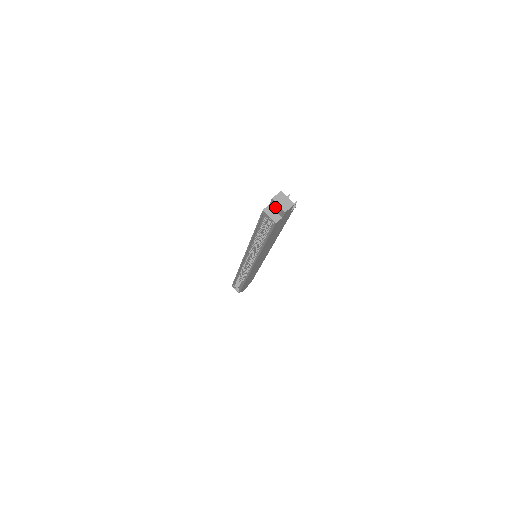
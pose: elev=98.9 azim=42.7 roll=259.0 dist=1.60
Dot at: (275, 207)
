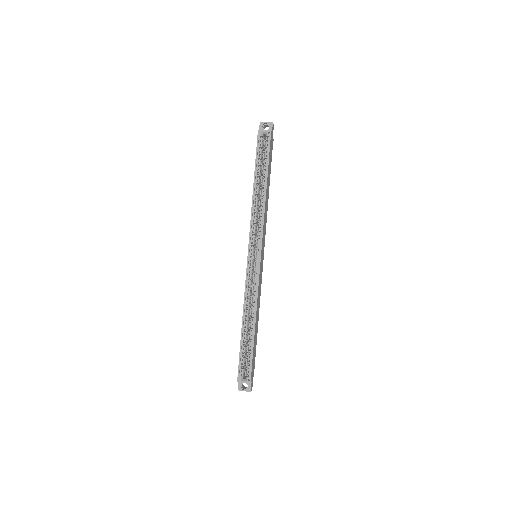
Dot at: occluded
